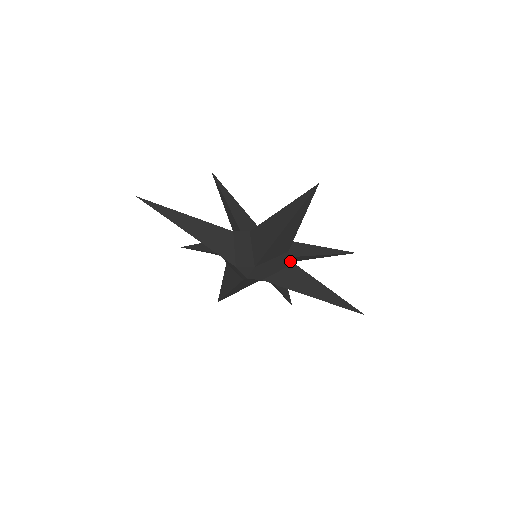
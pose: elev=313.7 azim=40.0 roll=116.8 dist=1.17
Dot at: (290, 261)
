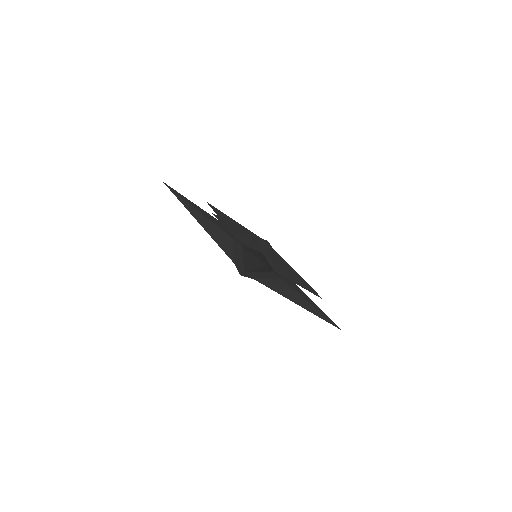
Dot at: (276, 276)
